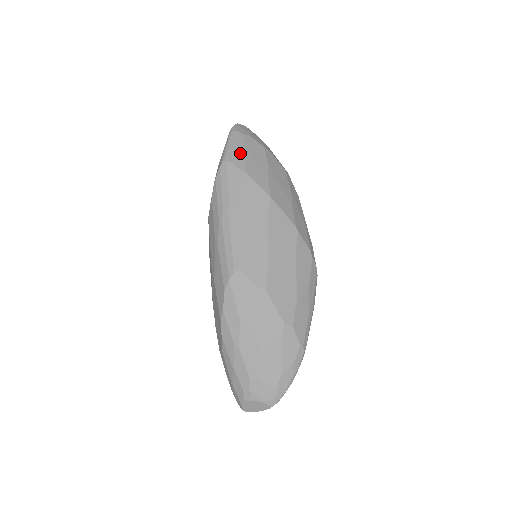
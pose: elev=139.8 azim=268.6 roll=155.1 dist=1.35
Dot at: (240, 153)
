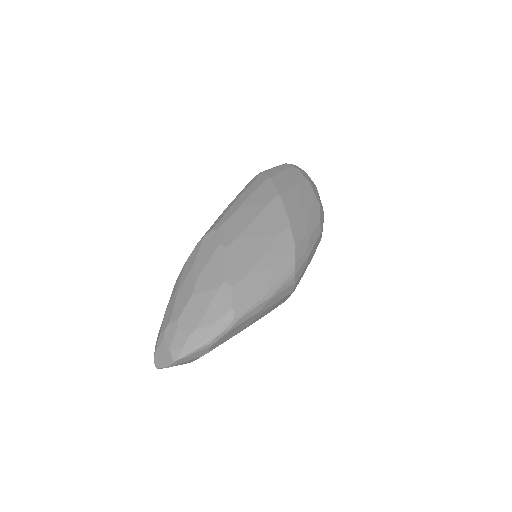
Dot at: (278, 171)
